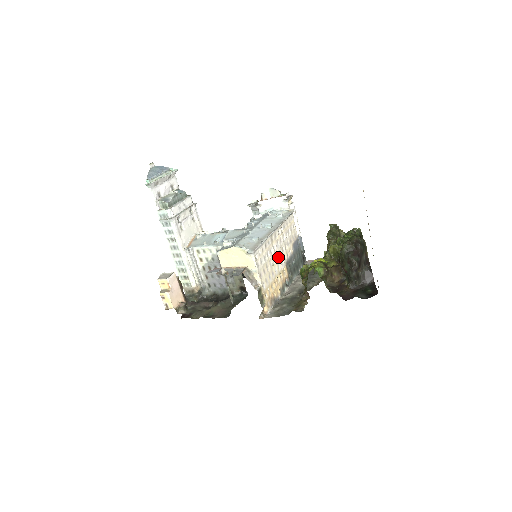
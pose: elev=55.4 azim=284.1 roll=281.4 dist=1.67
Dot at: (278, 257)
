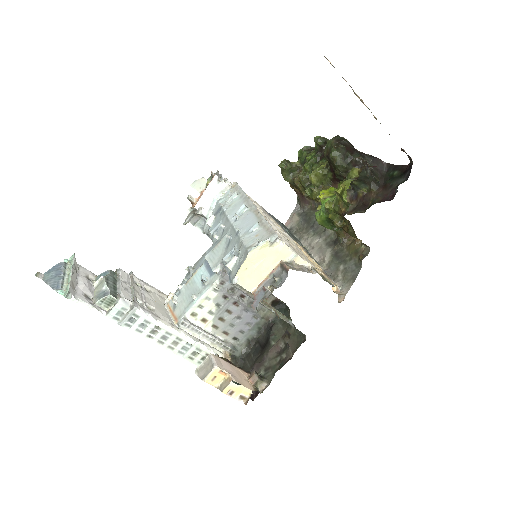
Dot at: occluded
